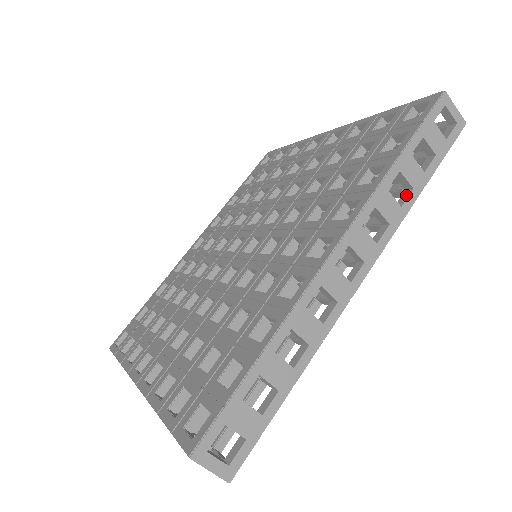
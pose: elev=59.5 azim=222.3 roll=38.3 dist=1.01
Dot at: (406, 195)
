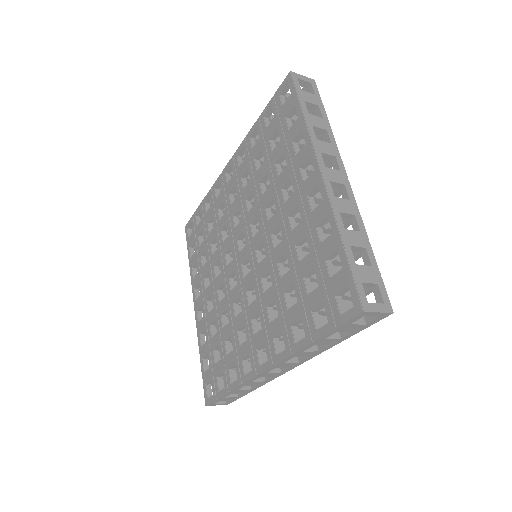
Dot at: (325, 345)
